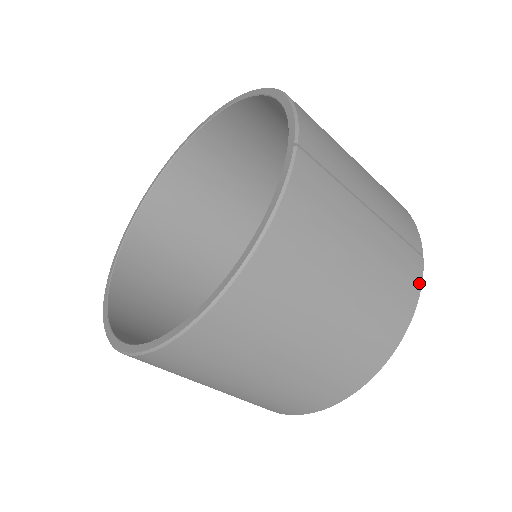
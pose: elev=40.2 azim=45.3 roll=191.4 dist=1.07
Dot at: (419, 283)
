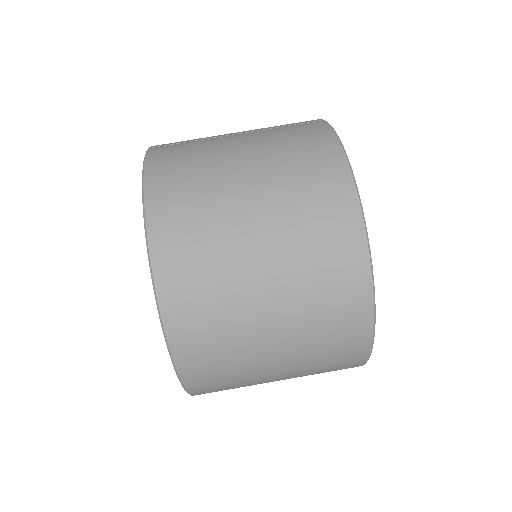
Dot at: (327, 128)
